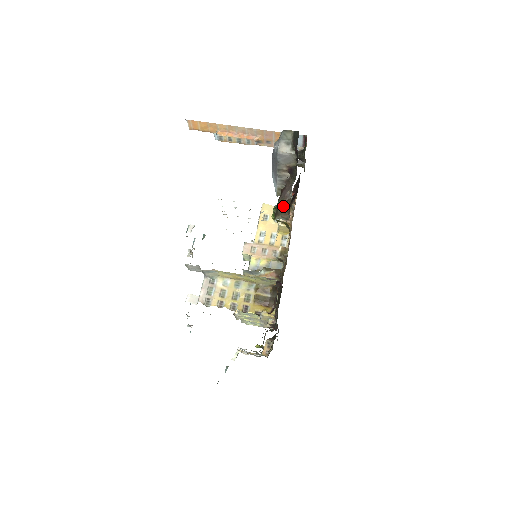
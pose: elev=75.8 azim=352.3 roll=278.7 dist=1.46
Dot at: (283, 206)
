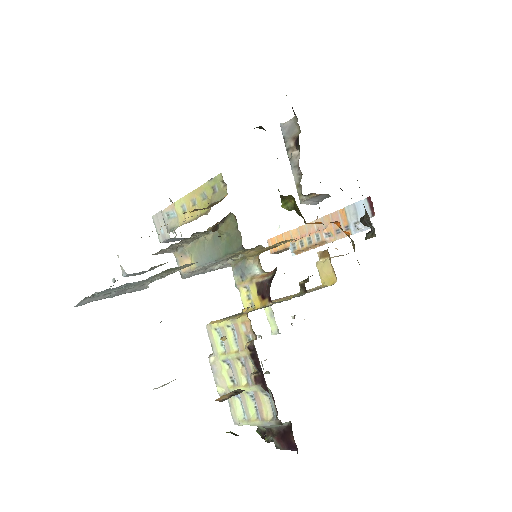
Dot at: occluded
